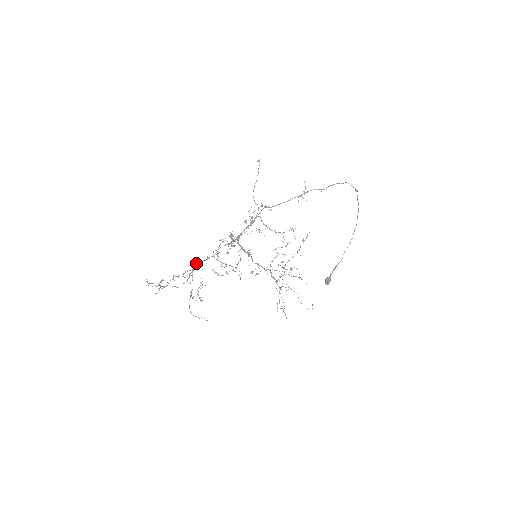
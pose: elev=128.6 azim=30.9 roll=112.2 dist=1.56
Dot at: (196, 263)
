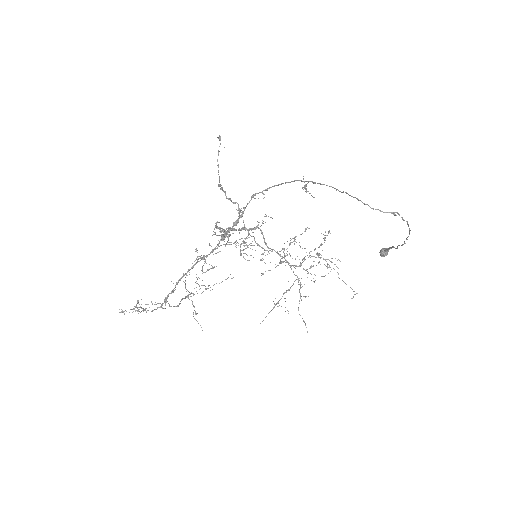
Dot at: occluded
